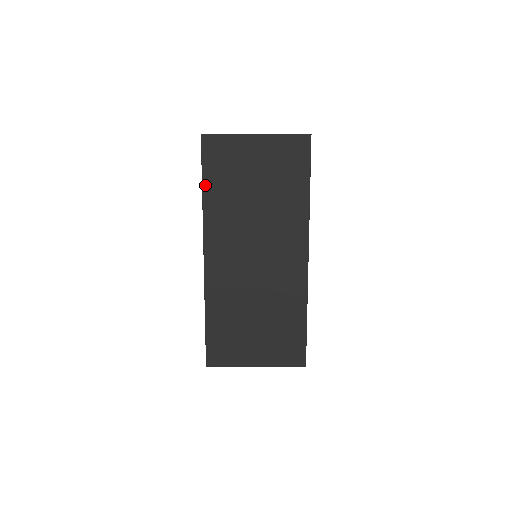
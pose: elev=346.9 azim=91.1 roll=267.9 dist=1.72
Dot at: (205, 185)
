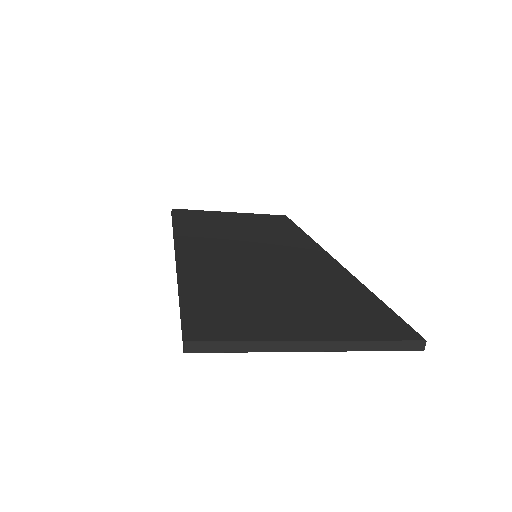
Dot at: (177, 222)
